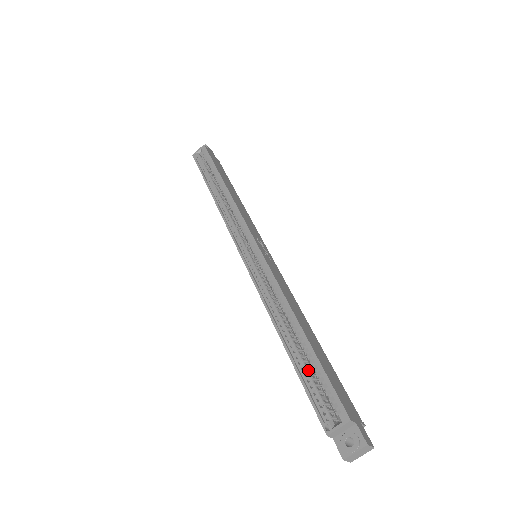
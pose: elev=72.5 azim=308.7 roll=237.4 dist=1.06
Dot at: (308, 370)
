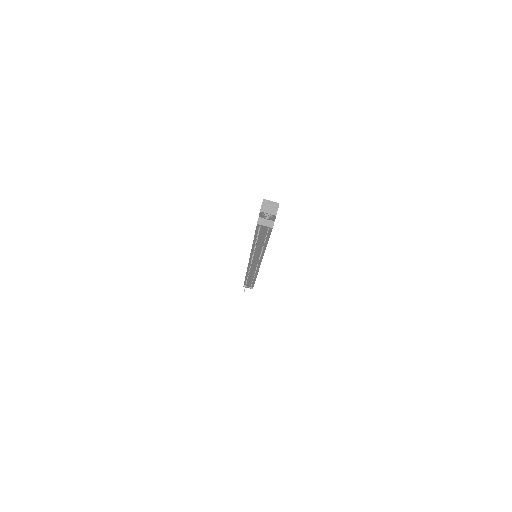
Dot at: occluded
